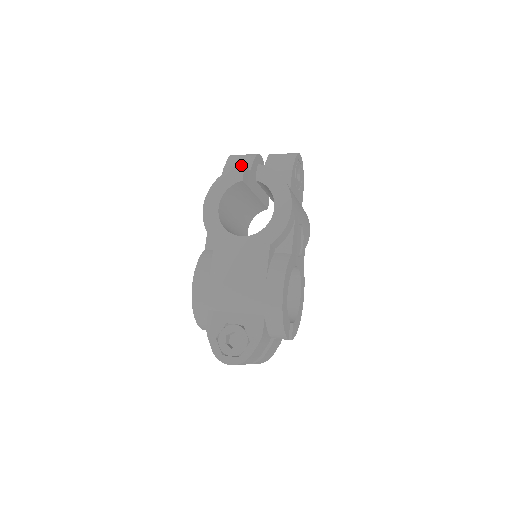
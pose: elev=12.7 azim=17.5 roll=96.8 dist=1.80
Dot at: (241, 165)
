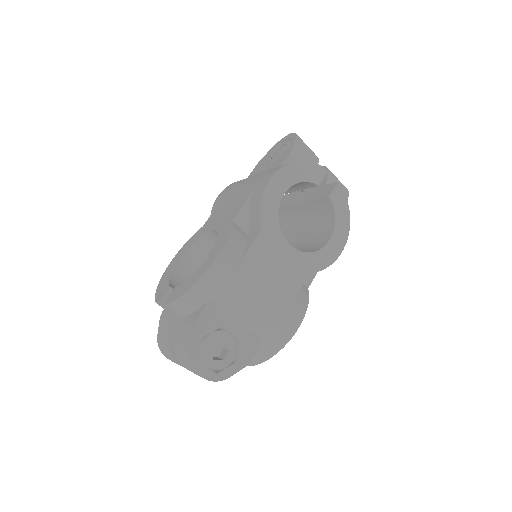
Dot at: occluded
